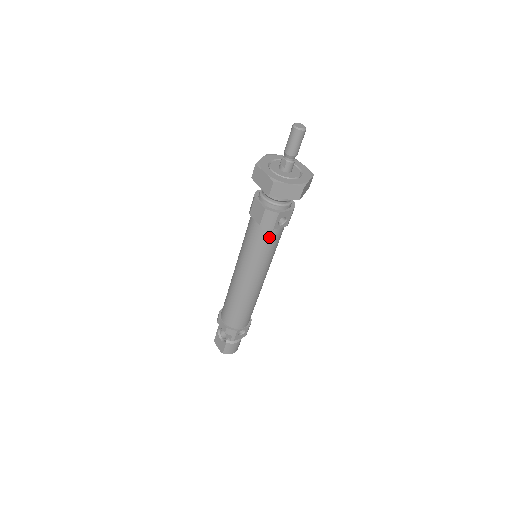
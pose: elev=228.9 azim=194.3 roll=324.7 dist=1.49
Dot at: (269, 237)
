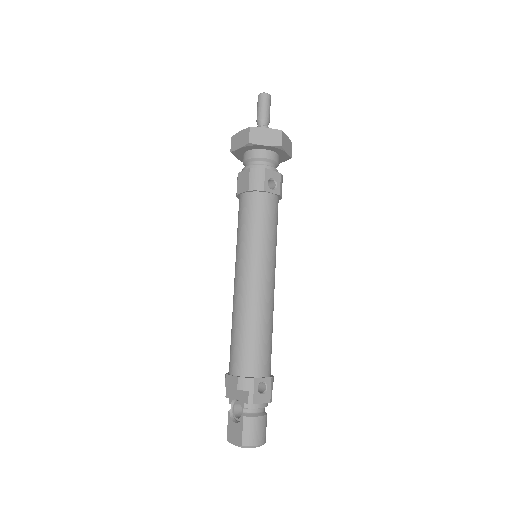
Dot at: (262, 206)
